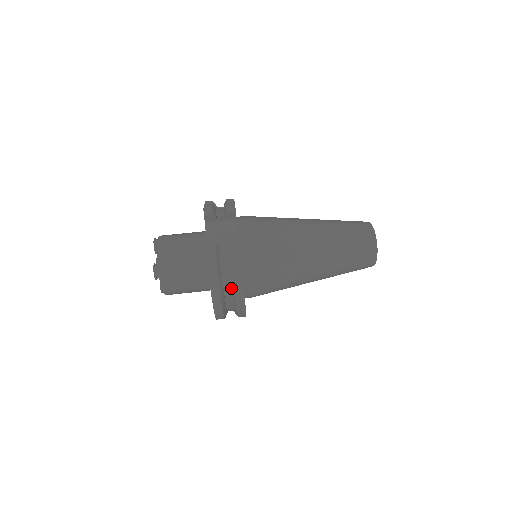
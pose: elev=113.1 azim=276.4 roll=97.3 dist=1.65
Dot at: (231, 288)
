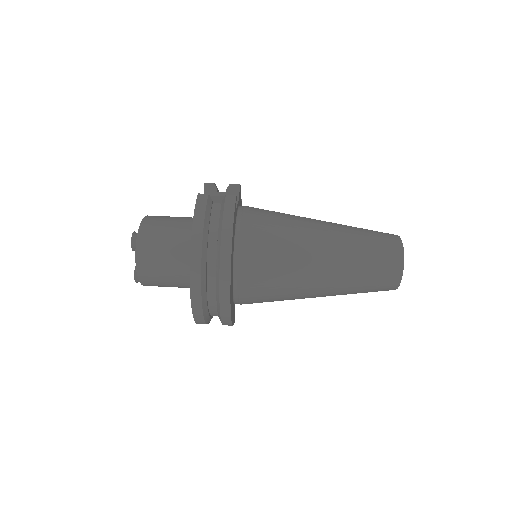
Dot at: (217, 247)
